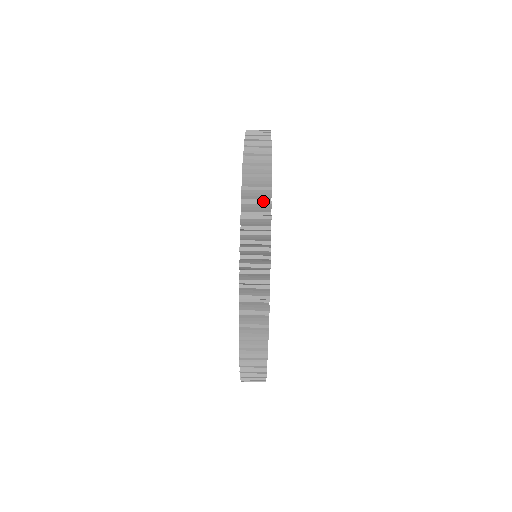
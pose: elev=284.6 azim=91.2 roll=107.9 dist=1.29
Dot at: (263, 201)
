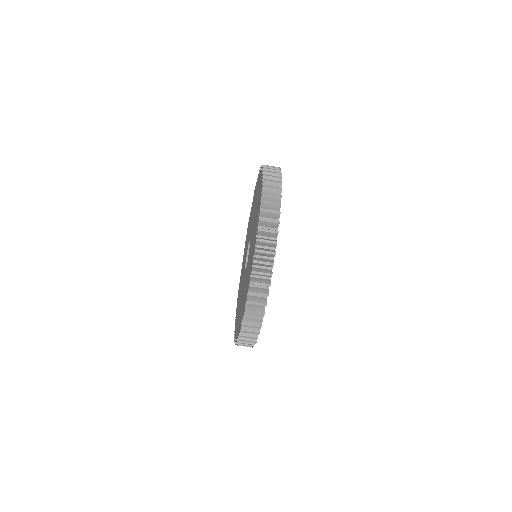
Dot at: (276, 202)
